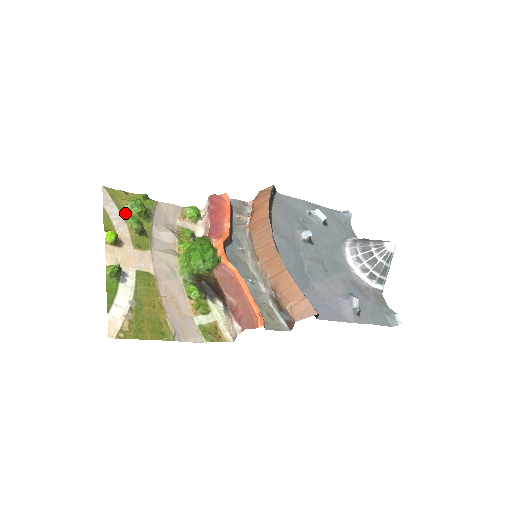
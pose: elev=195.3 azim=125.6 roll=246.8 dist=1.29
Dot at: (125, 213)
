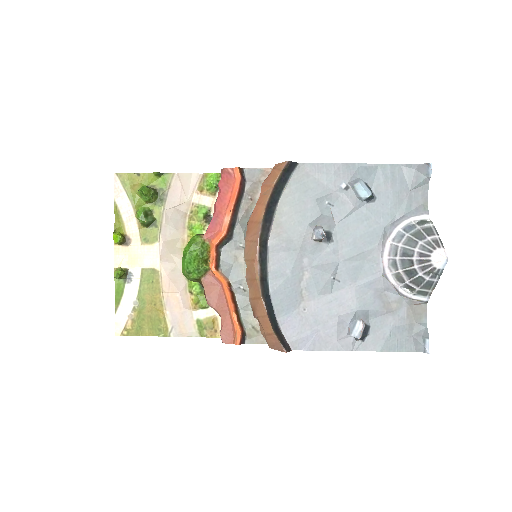
Dot at: (136, 202)
